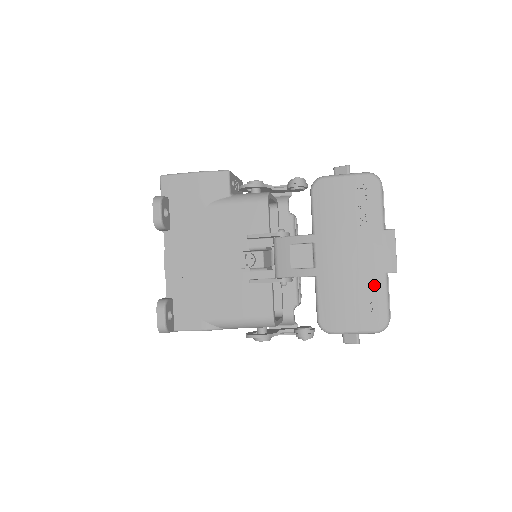
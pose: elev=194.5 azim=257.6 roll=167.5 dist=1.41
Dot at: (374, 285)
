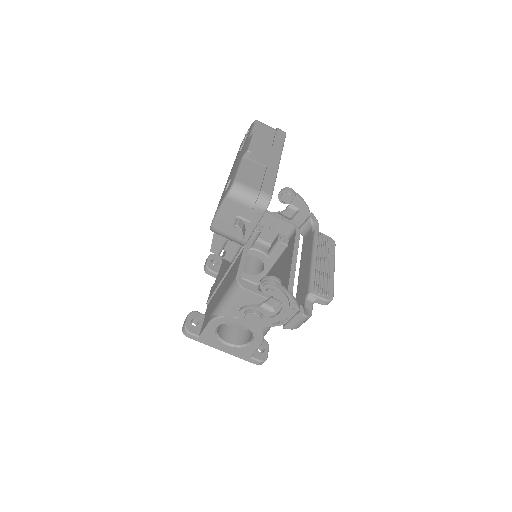
Dot at: (234, 171)
